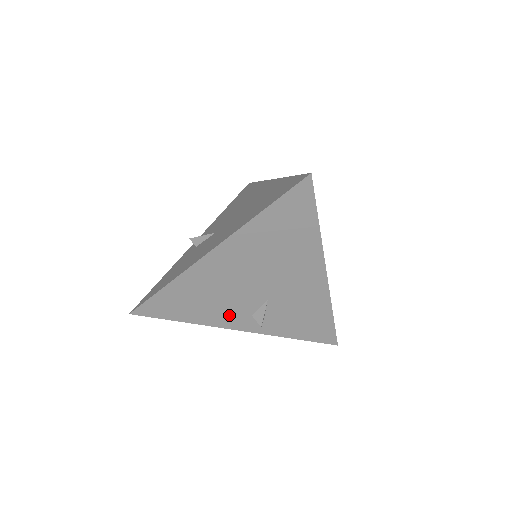
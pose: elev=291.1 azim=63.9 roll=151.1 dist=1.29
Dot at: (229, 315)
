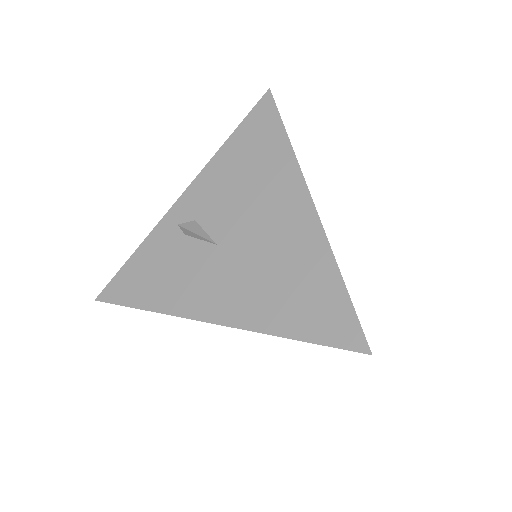
Dot at: occluded
